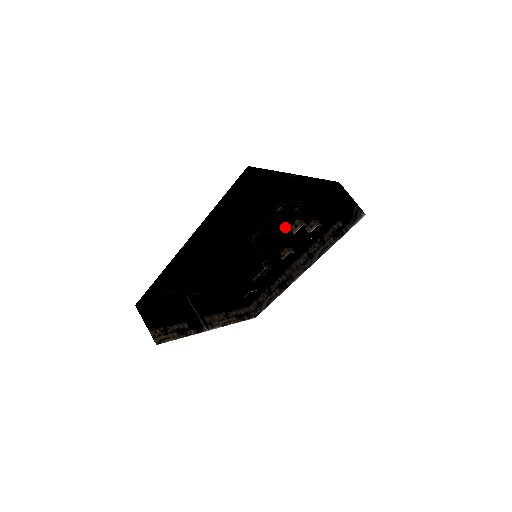
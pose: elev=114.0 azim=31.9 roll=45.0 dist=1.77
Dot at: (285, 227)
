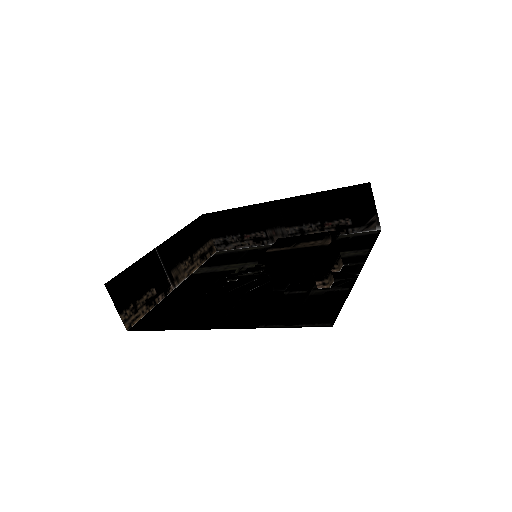
Dot at: (311, 277)
